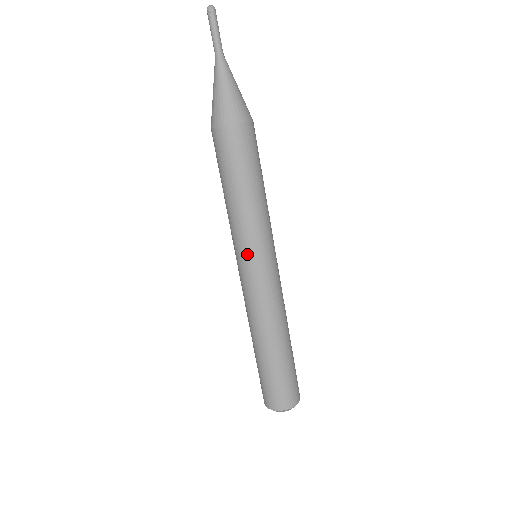
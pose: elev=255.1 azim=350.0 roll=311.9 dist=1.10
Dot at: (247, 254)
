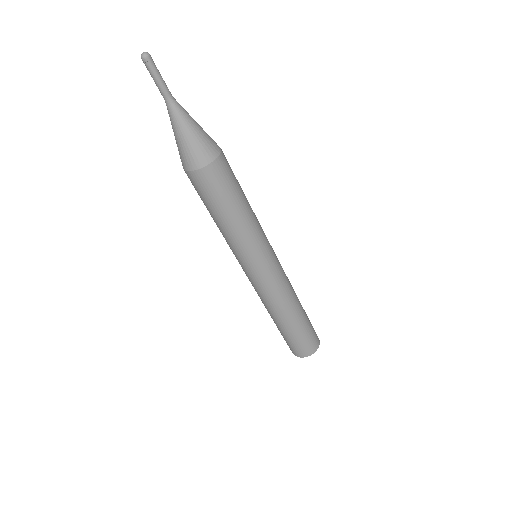
Dot at: occluded
